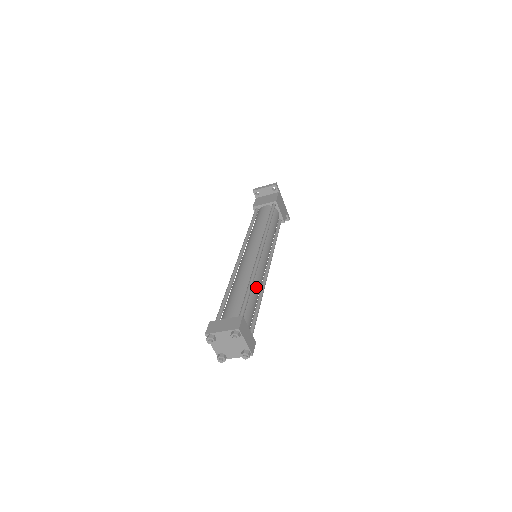
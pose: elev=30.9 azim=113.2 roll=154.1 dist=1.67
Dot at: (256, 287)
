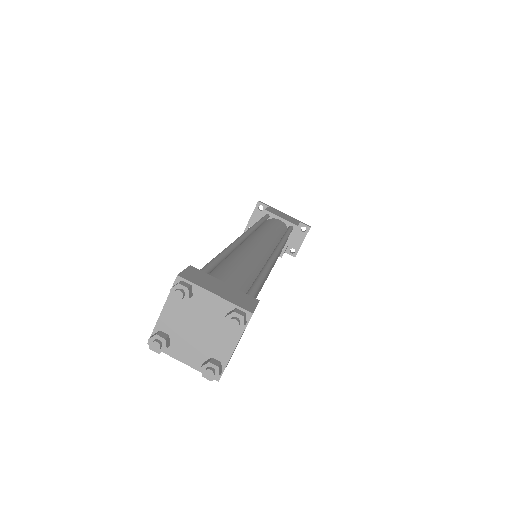
Dot at: (241, 257)
